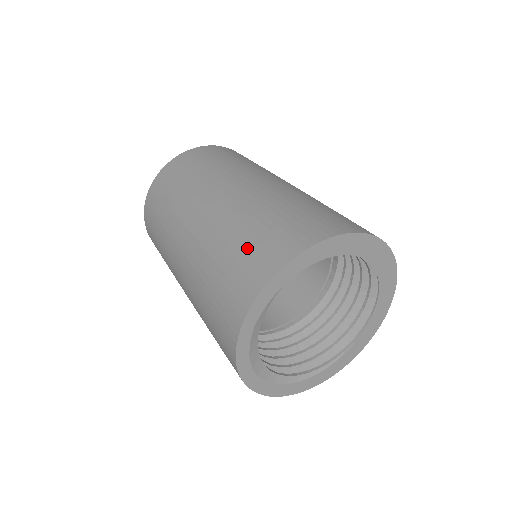
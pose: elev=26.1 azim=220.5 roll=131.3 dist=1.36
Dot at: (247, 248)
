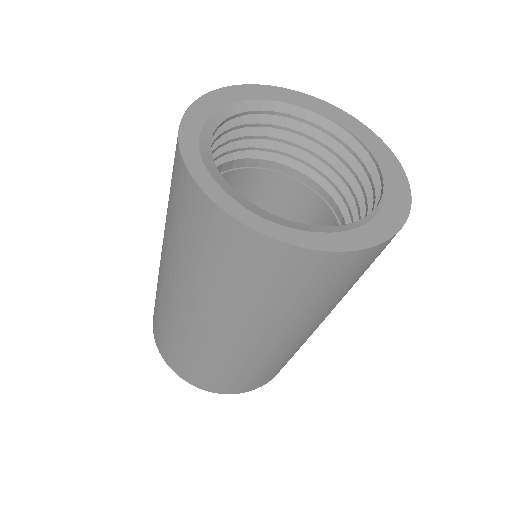
Dot at: occluded
